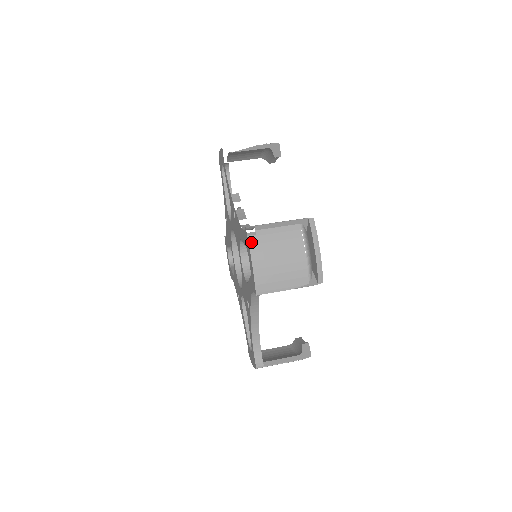
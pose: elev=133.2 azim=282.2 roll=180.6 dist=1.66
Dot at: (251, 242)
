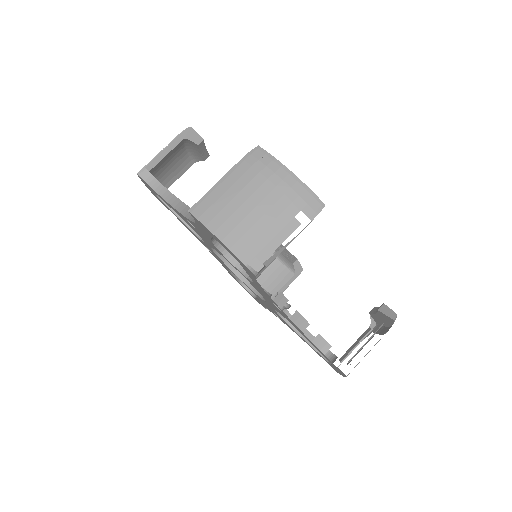
Dot at: occluded
